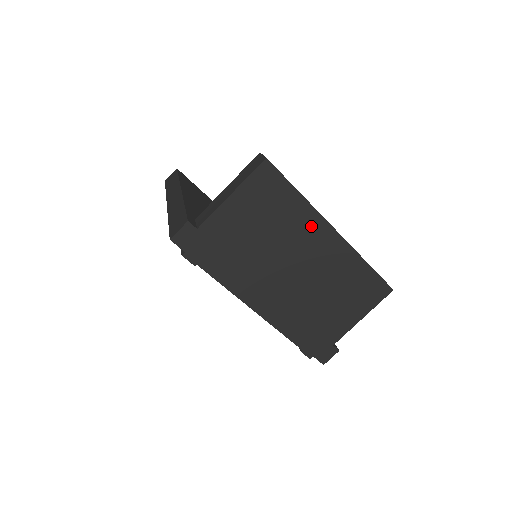
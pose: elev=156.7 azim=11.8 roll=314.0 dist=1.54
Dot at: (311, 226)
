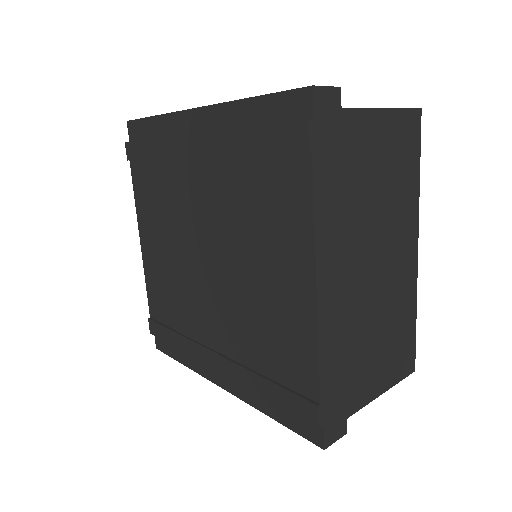
Dot at: (408, 223)
